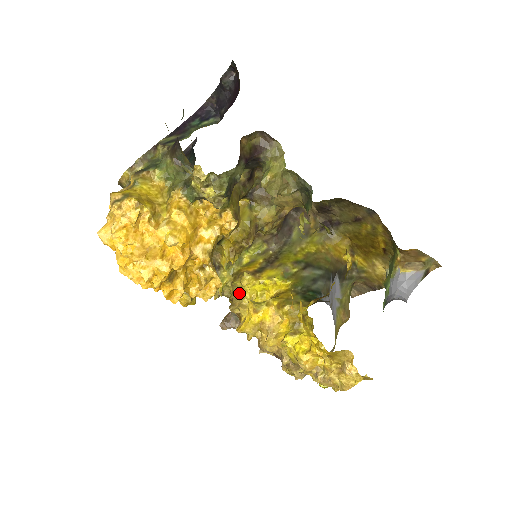
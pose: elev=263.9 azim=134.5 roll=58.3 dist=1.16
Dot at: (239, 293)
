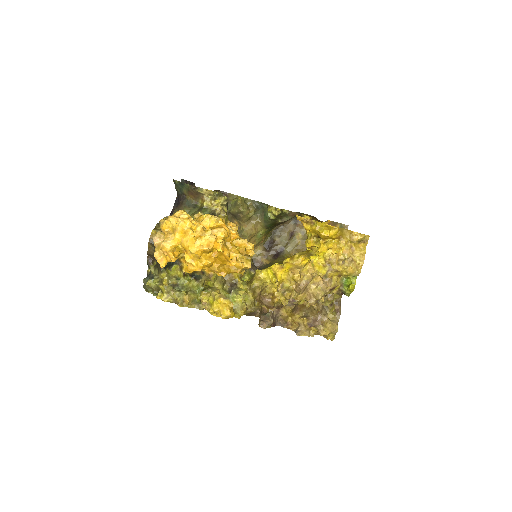
Dot at: (260, 288)
